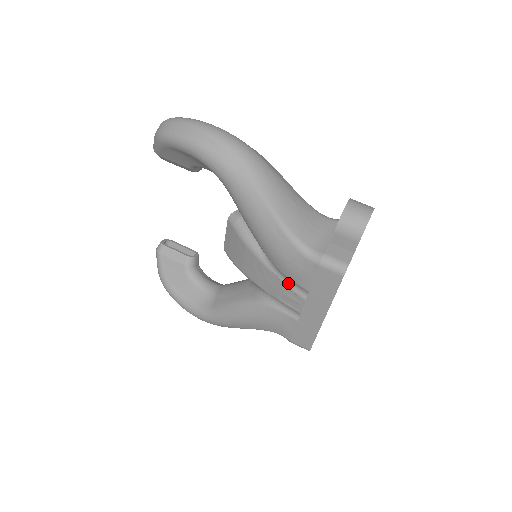
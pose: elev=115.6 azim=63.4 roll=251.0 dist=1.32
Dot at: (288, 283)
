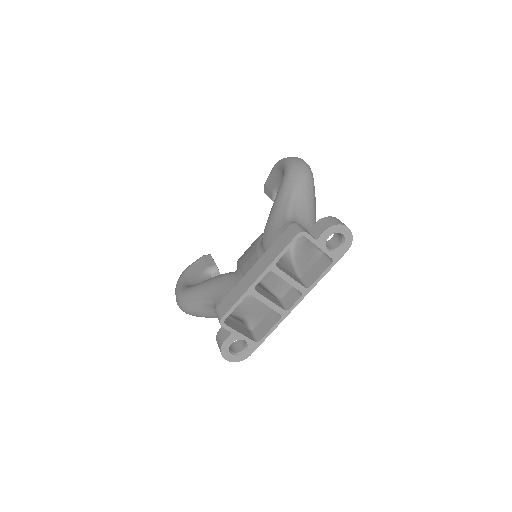
Dot at: (259, 250)
